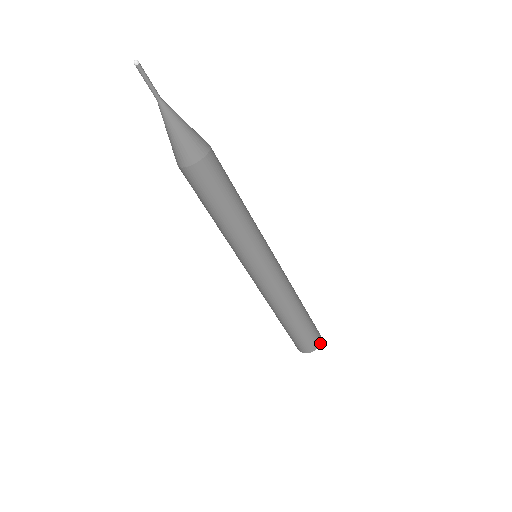
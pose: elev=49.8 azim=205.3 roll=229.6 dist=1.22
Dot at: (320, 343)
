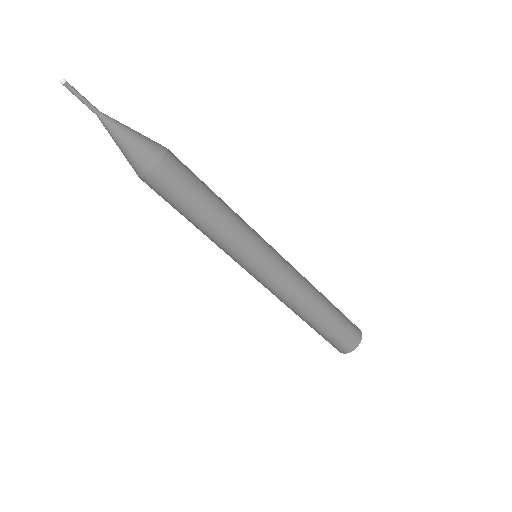
Dot at: (358, 344)
